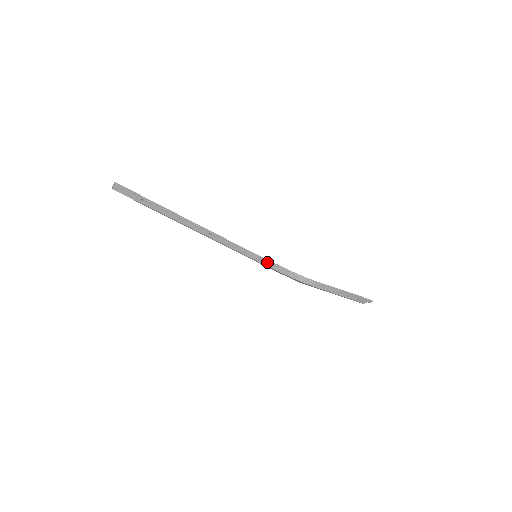
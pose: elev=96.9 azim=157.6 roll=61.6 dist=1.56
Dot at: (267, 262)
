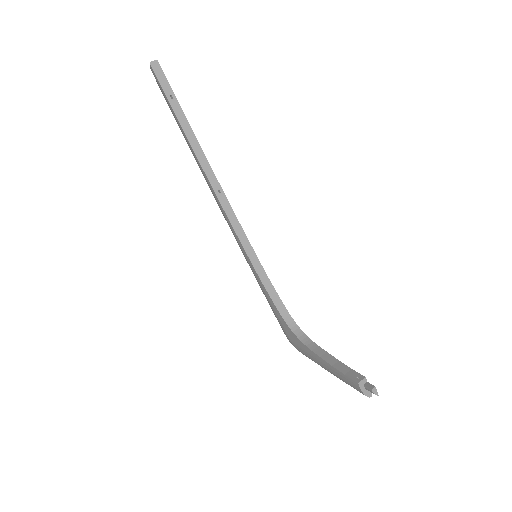
Dot at: (265, 278)
